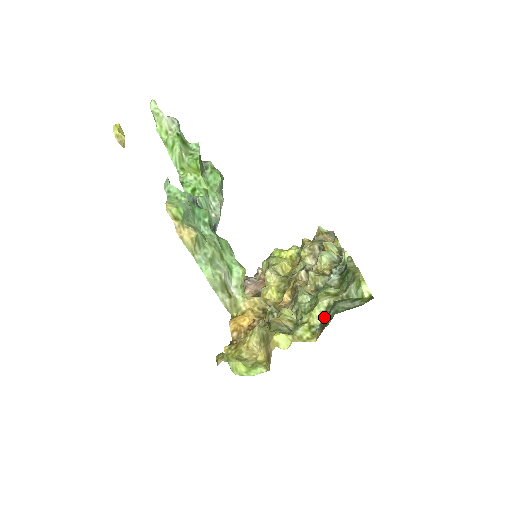
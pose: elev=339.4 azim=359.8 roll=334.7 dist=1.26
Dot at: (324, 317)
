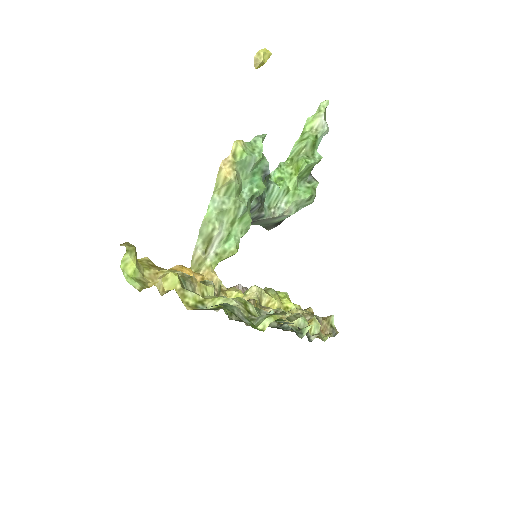
Dot at: (218, 308)
